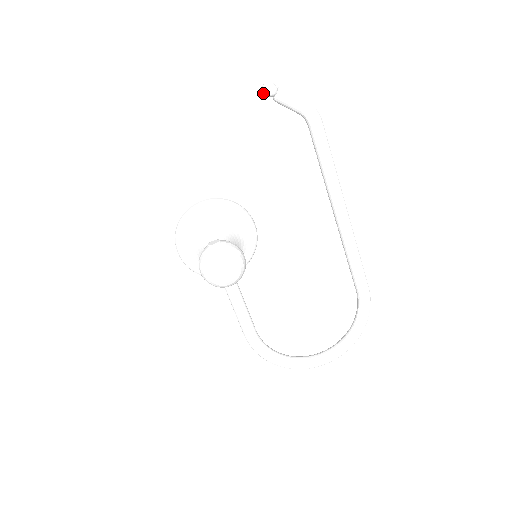
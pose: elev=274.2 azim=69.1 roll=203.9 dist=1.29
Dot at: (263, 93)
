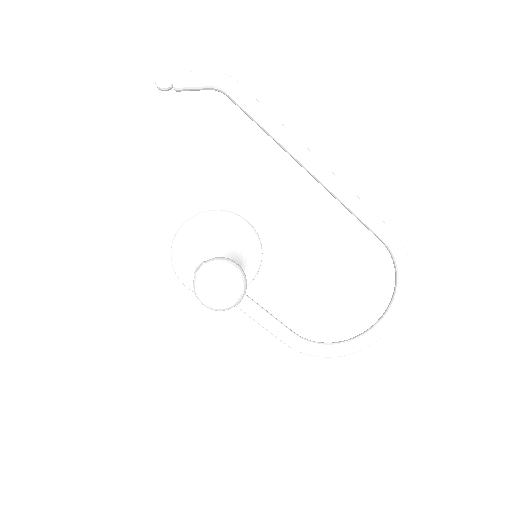
Dot at: occluded
